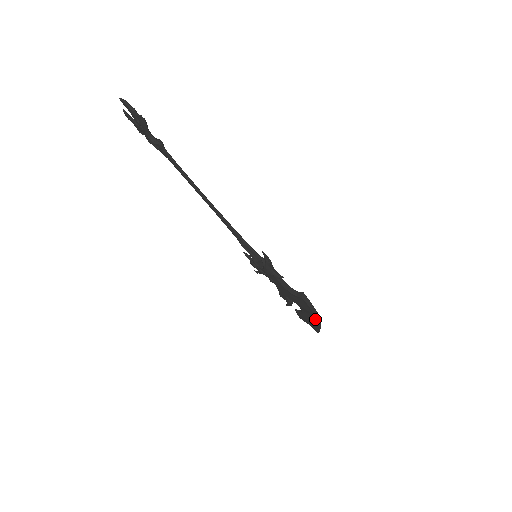
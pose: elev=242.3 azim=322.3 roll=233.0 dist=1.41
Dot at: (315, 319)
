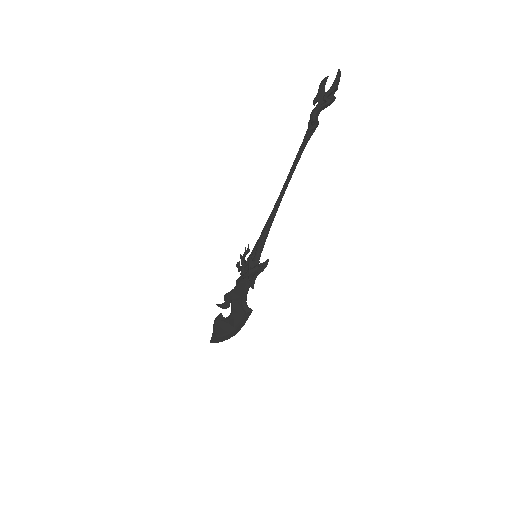
Dot at: (230, 333)
